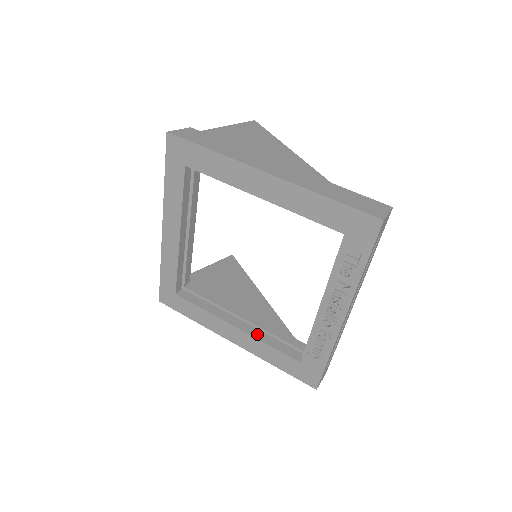
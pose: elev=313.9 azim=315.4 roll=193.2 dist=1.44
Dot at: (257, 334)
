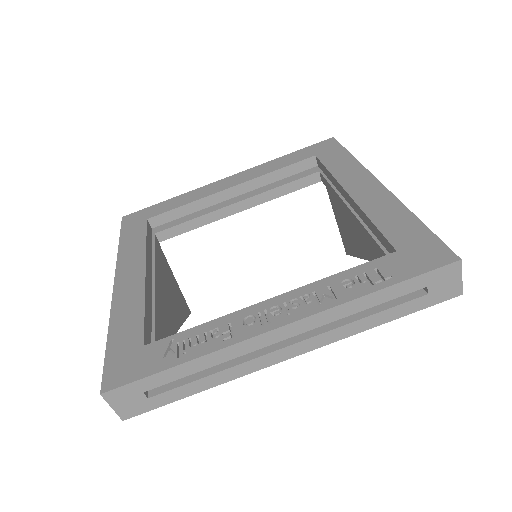
Dot at: (149, 295)
